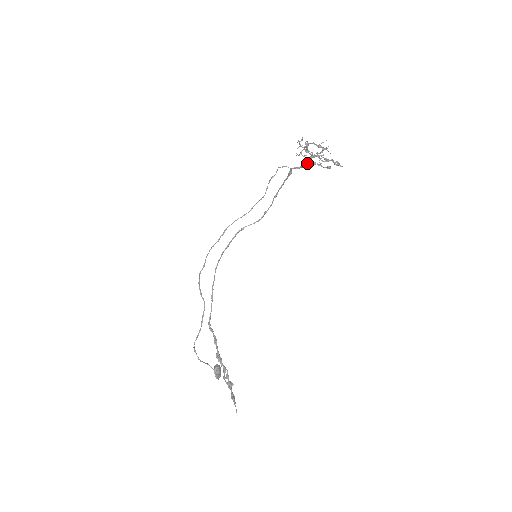
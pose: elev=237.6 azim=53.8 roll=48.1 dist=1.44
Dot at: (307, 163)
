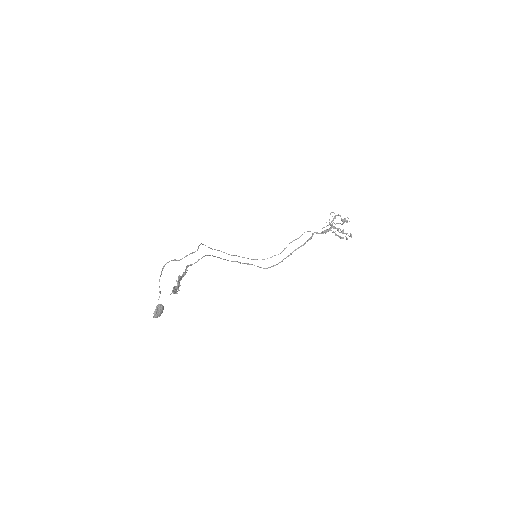
Dot at: (328, 230)
